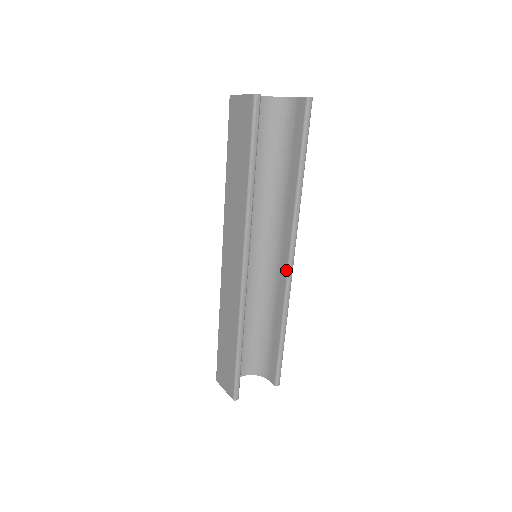
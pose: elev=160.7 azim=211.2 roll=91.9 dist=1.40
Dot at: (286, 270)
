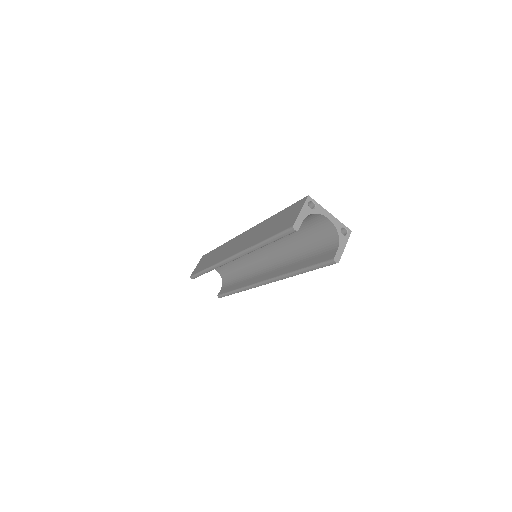
Dot at: (258, 281)
